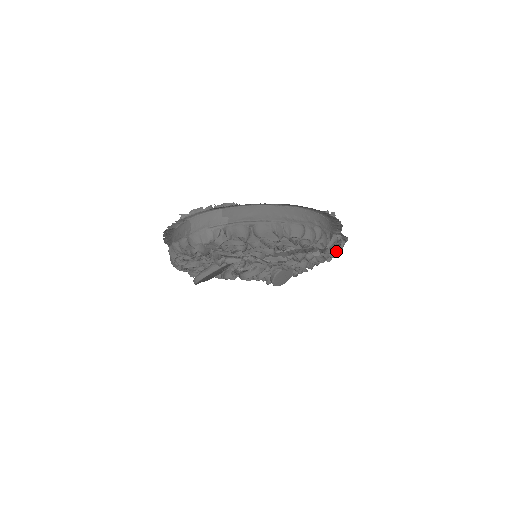
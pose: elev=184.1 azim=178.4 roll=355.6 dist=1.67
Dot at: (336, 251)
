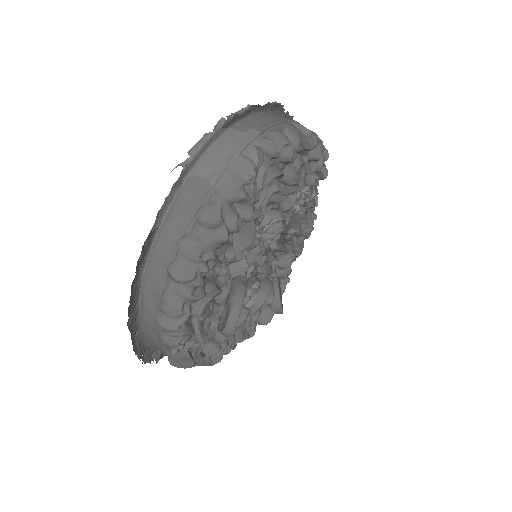
Dot at: occluded
